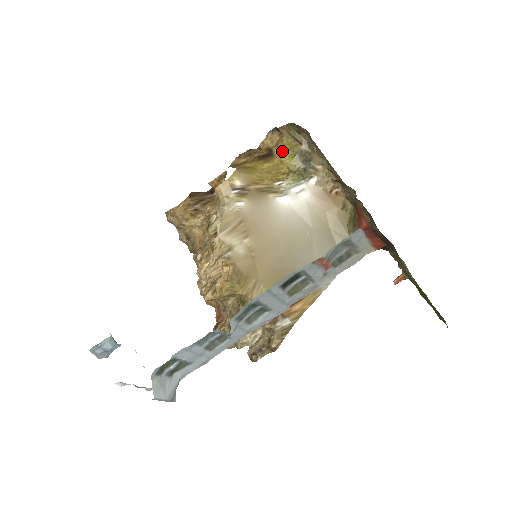
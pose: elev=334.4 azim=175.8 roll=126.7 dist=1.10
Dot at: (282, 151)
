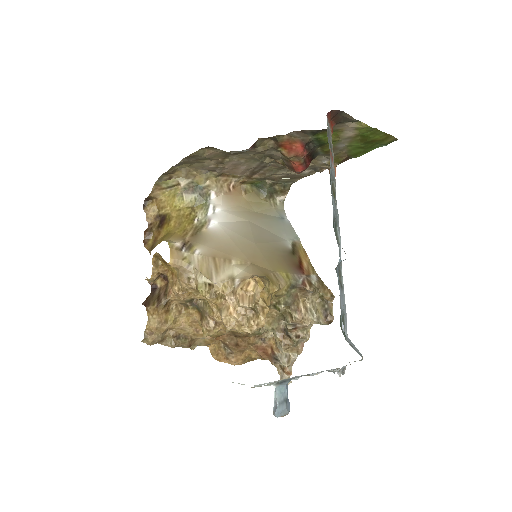
Dot at: (169, 205)
